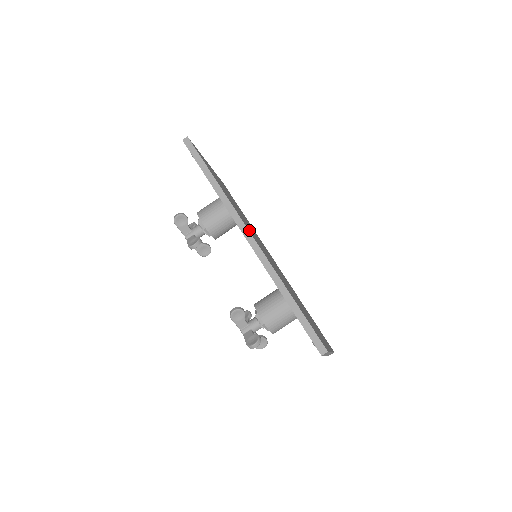
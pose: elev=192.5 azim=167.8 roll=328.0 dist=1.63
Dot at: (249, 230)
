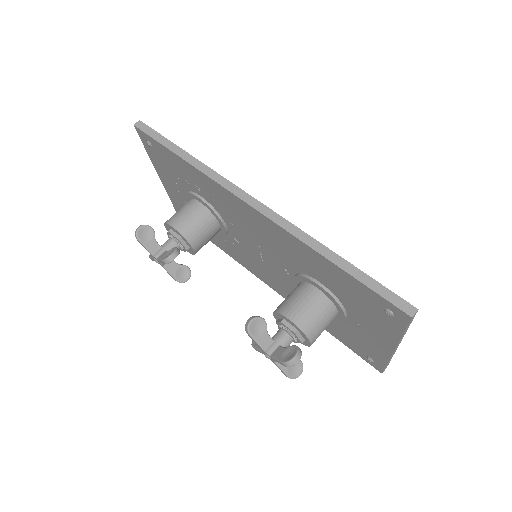
Dot at: occluded
